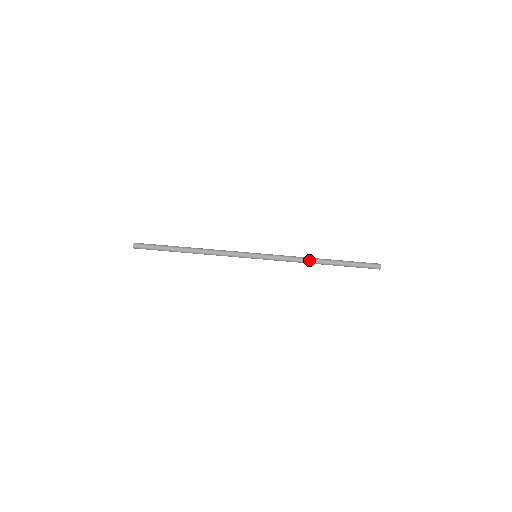
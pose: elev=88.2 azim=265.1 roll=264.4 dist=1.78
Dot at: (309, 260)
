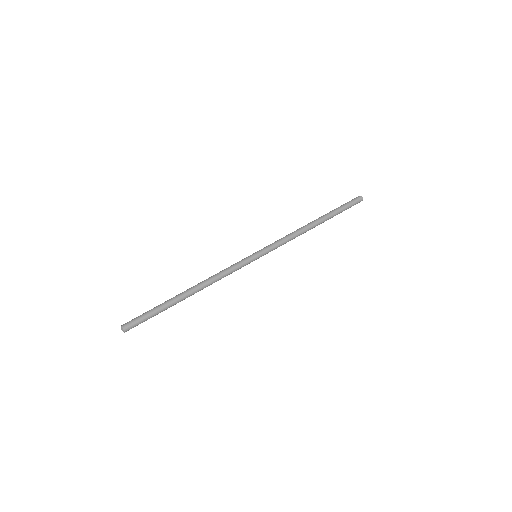
Dot at: (305, 229)
